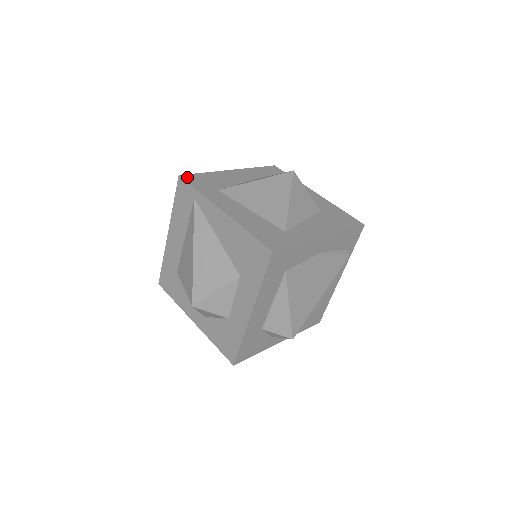
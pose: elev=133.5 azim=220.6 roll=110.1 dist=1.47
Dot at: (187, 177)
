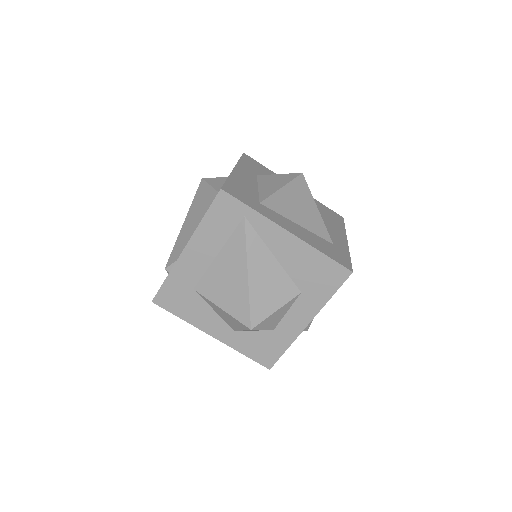
Dot at: (228, 190)
